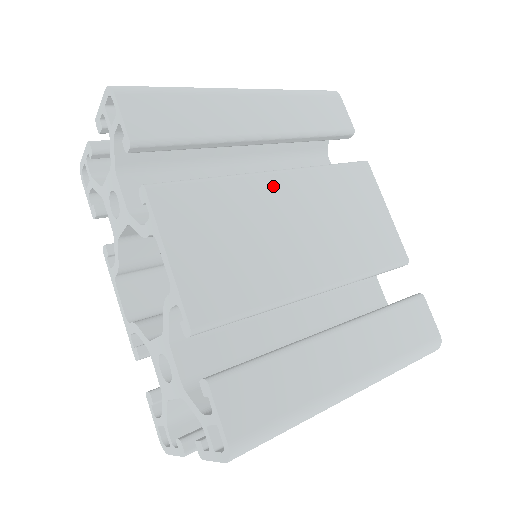
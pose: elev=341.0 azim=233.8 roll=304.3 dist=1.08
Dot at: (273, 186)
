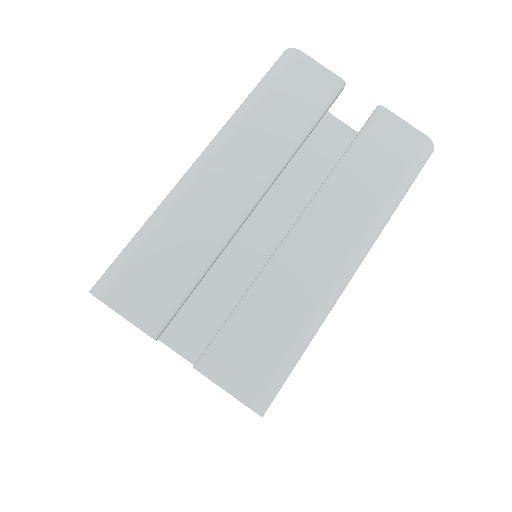
Dot at: occluded
